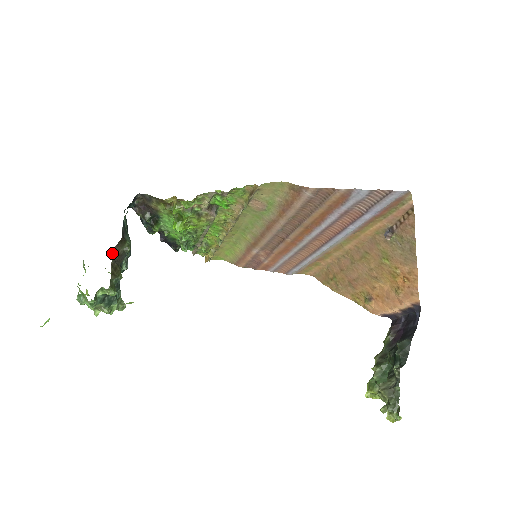
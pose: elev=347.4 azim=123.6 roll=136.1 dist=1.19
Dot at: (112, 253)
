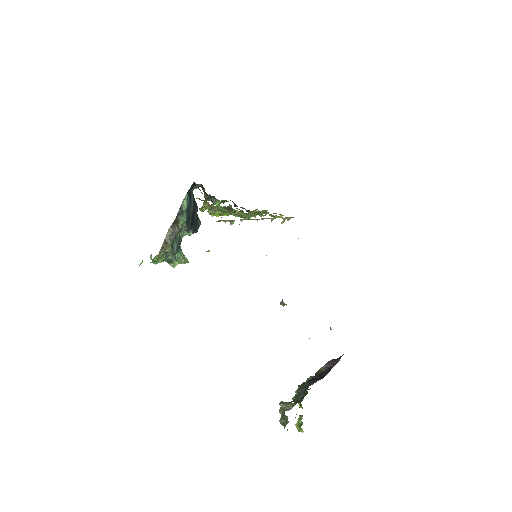
Dot at: (168, 230)
